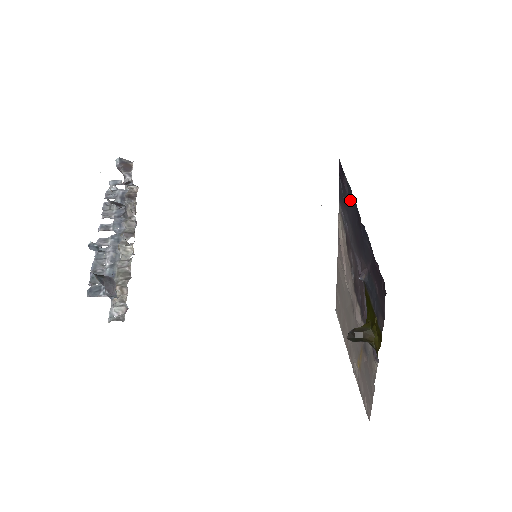
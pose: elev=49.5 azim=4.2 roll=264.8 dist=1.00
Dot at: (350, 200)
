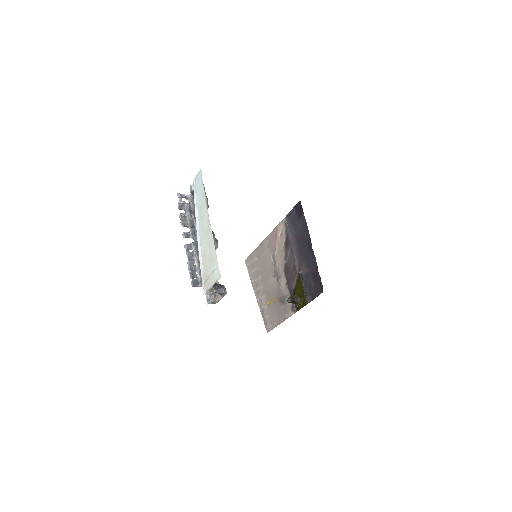
Dot at: (303, 228)
